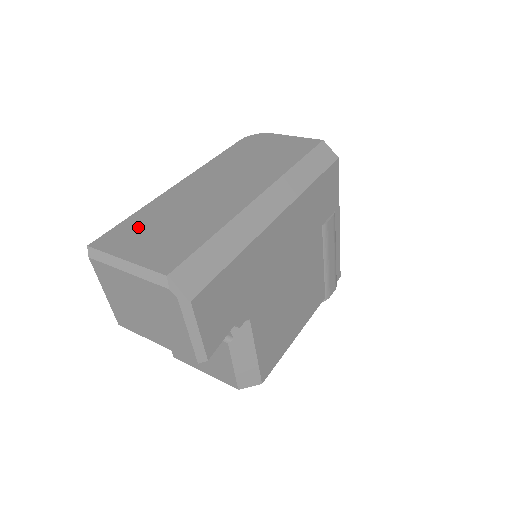
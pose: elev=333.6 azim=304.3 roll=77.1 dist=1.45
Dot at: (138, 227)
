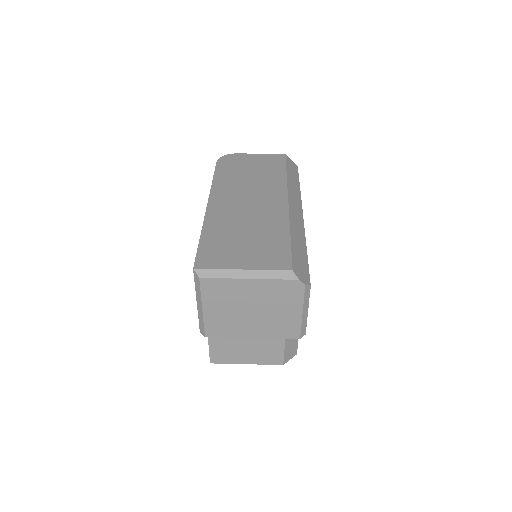
Dot at: (220, 244)
